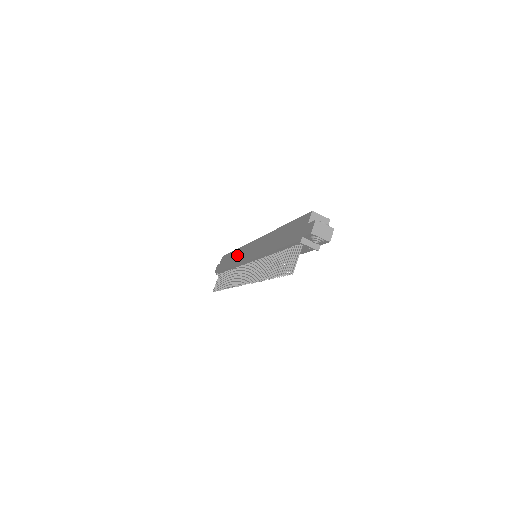
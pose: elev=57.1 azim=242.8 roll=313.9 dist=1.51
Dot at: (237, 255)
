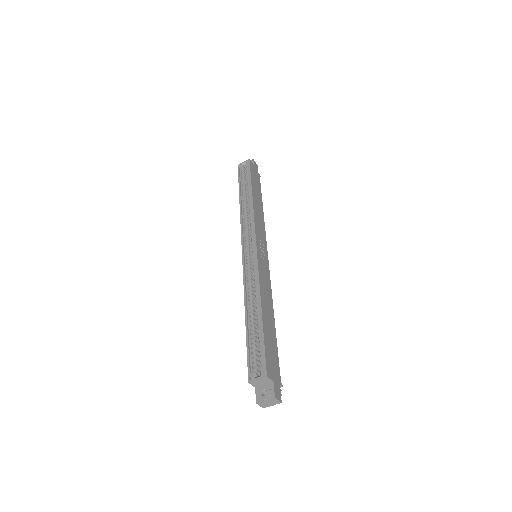
Dot at: occluded
